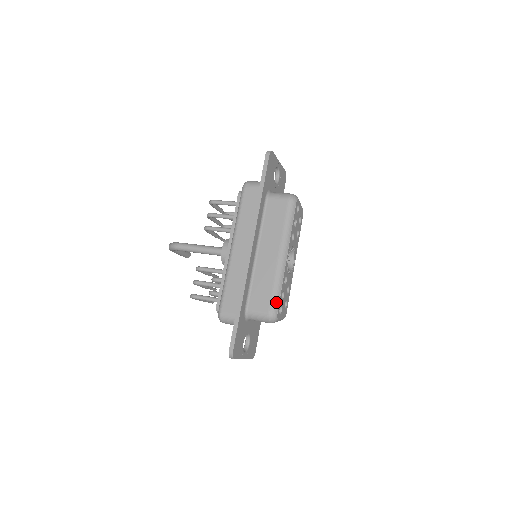
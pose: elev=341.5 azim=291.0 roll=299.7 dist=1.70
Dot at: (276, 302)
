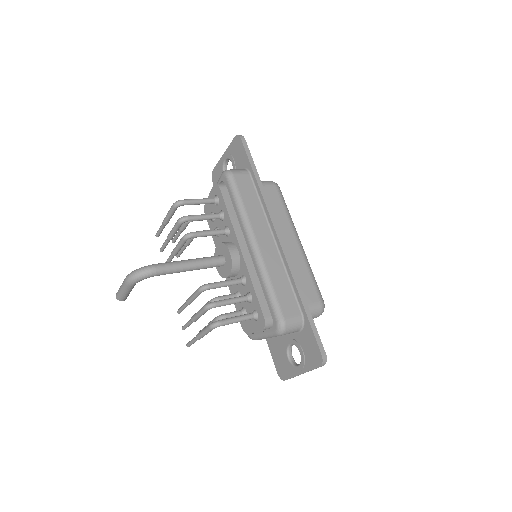
Dot at: (319, 290)
